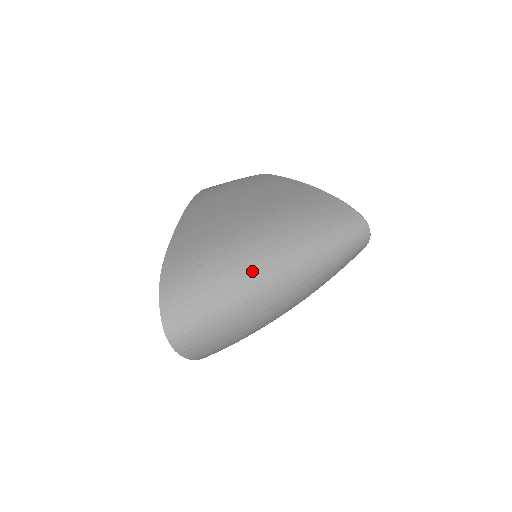
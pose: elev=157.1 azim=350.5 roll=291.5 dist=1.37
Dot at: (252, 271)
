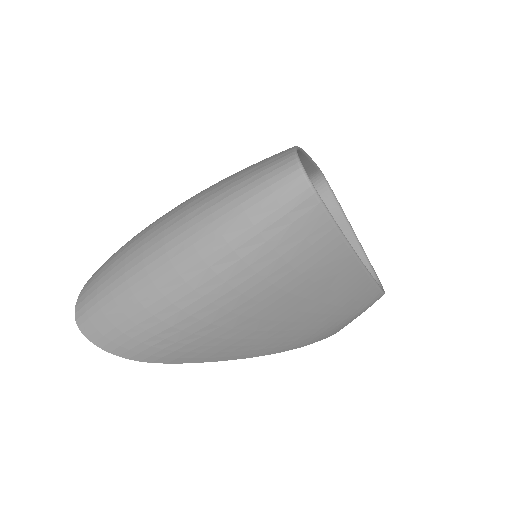
Dot at: (143, 243)
